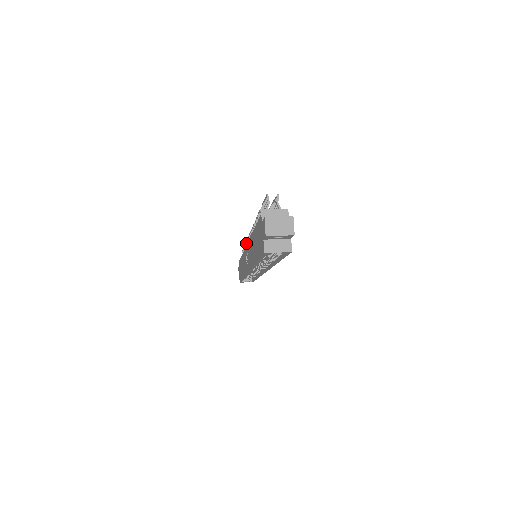
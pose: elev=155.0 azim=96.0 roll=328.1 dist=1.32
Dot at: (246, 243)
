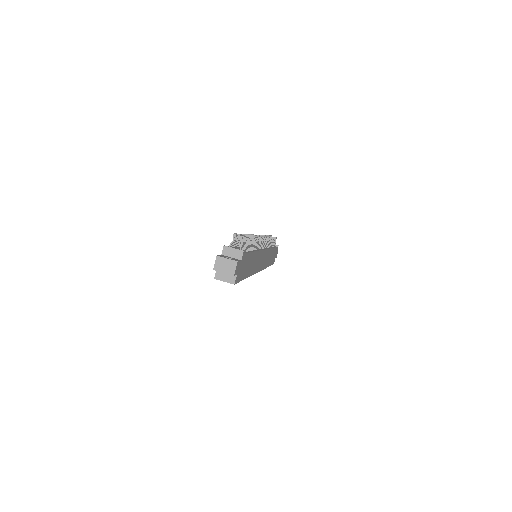
Dot at: occluded
